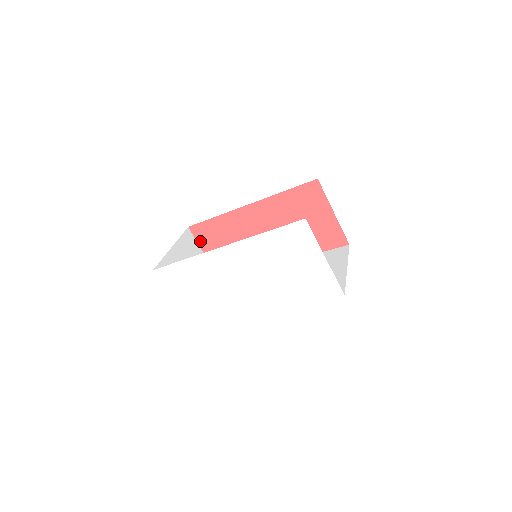
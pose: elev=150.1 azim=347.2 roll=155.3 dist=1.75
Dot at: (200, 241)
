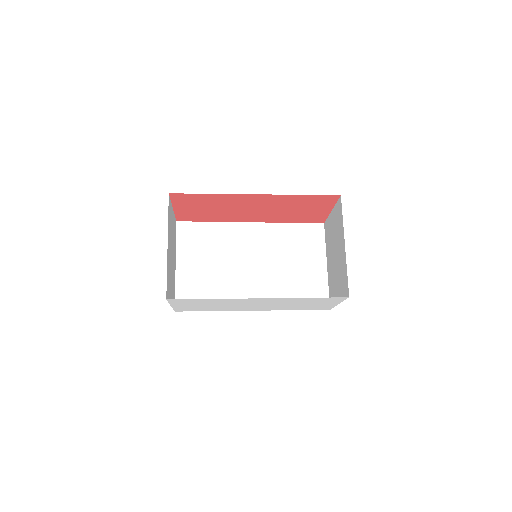
Dot at: (176, 202)
